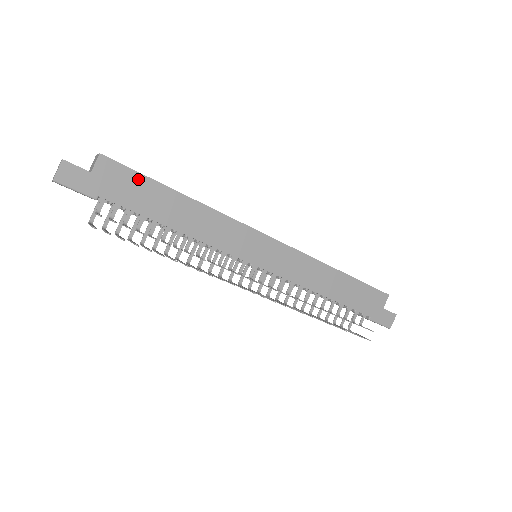
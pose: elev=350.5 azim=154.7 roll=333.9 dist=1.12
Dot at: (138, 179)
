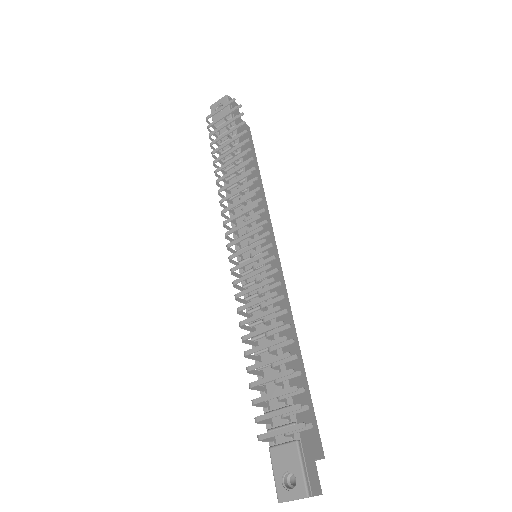
Dot at: (252, 148)
